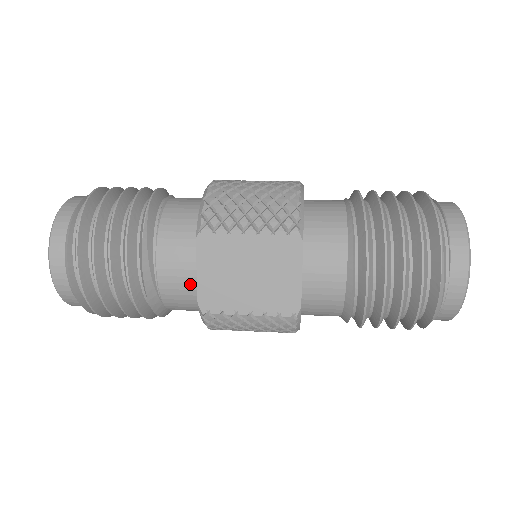
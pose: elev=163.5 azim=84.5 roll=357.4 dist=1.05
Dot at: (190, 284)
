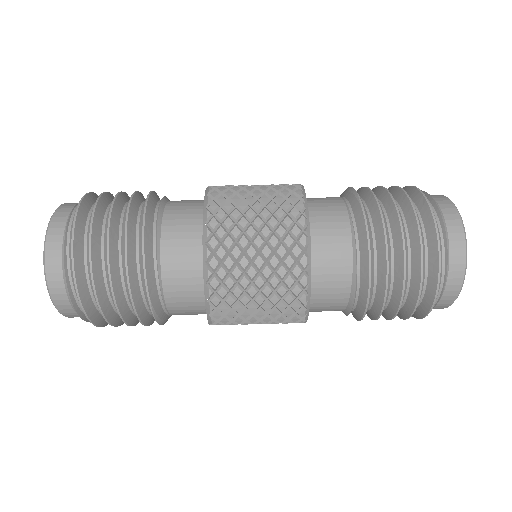
Dot at: occluded
